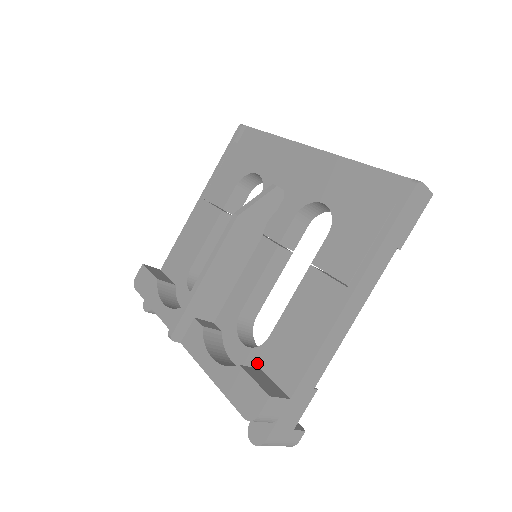
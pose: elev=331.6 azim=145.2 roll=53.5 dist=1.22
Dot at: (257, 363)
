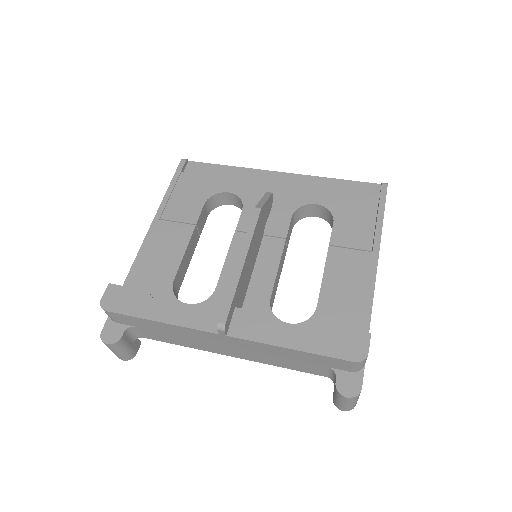
Dot at: occluded
